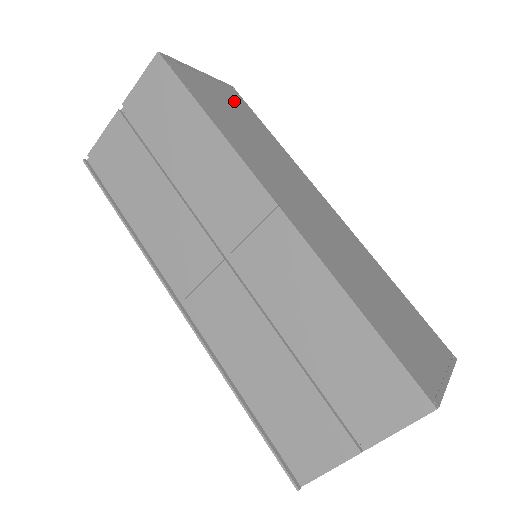
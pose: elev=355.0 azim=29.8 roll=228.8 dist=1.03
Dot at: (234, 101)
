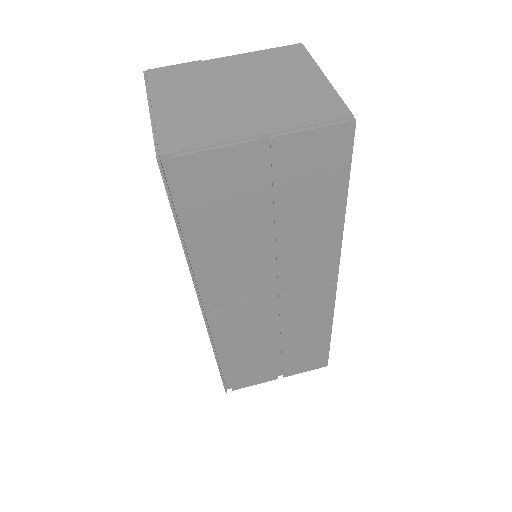
Dot at: occluded
